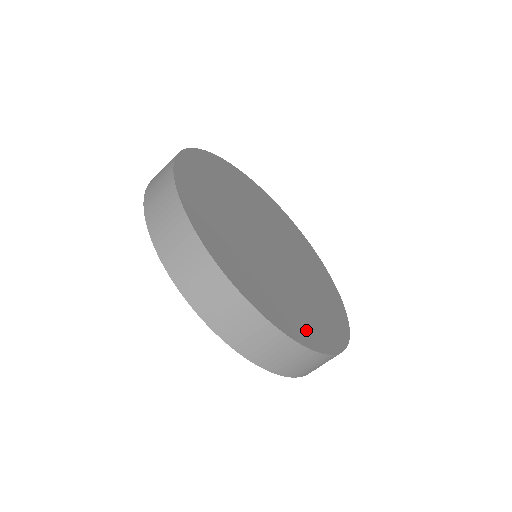
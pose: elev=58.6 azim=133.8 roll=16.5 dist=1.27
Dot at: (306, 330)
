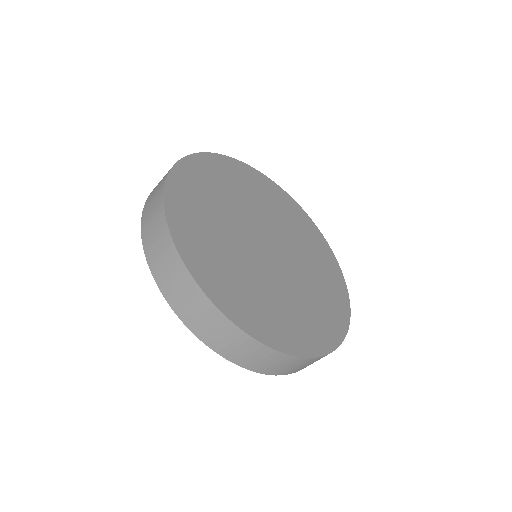
Dot at: (335, 315)
